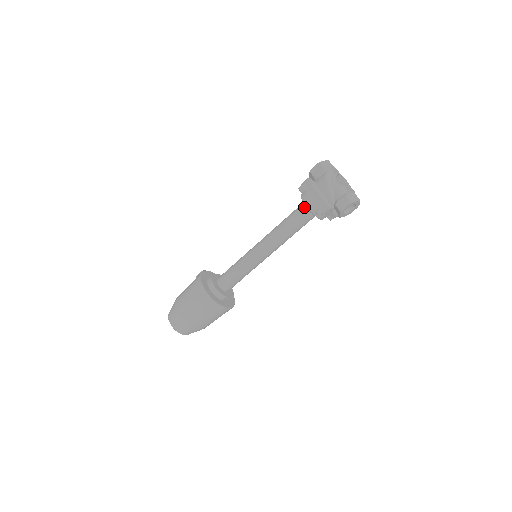
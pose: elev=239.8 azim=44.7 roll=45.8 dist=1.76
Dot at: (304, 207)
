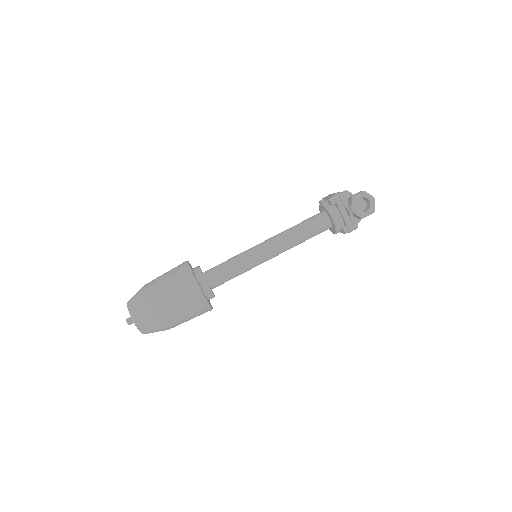
Dot at: (320, 212)
